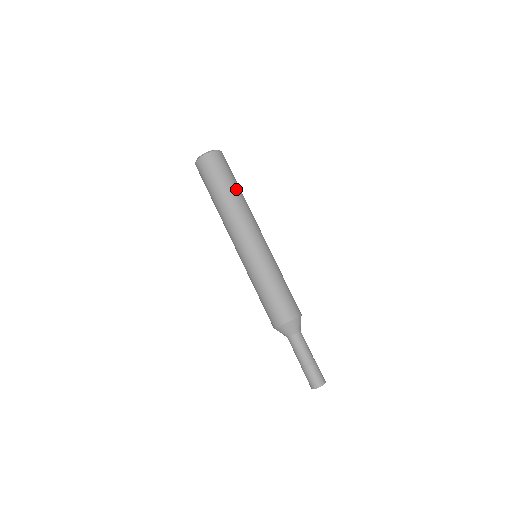
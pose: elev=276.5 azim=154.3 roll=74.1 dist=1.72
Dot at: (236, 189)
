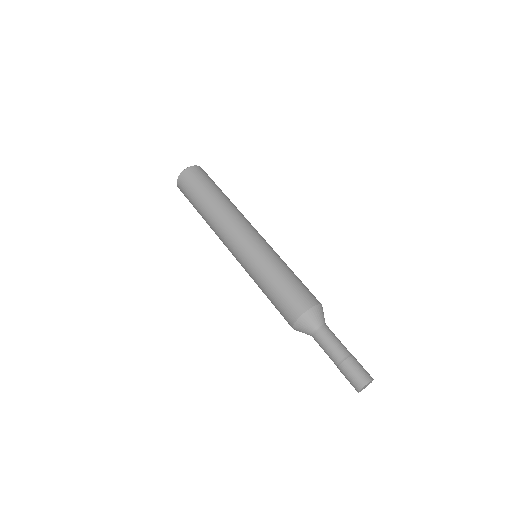
Dot at: (226, 196)
